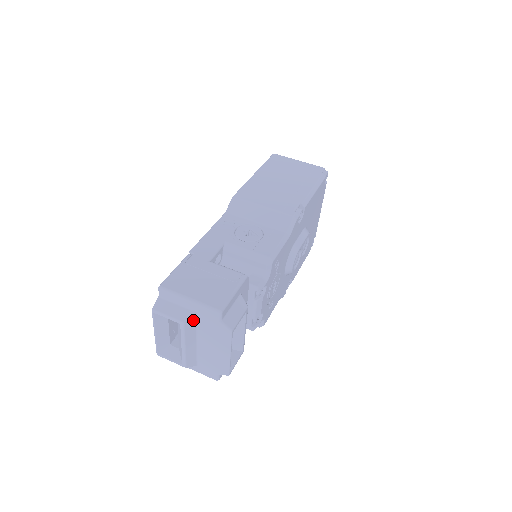
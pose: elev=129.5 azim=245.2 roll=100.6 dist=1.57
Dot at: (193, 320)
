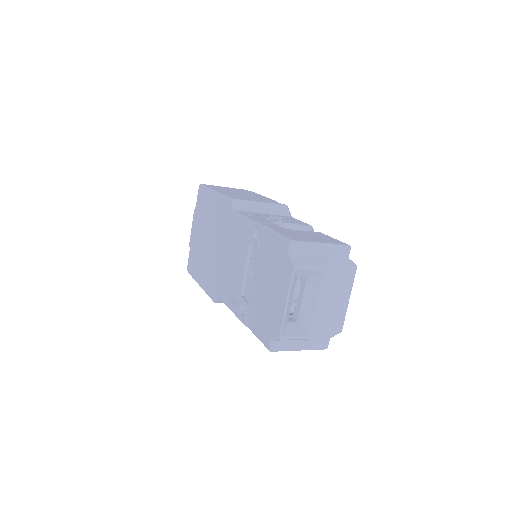
Dot at: occluded
